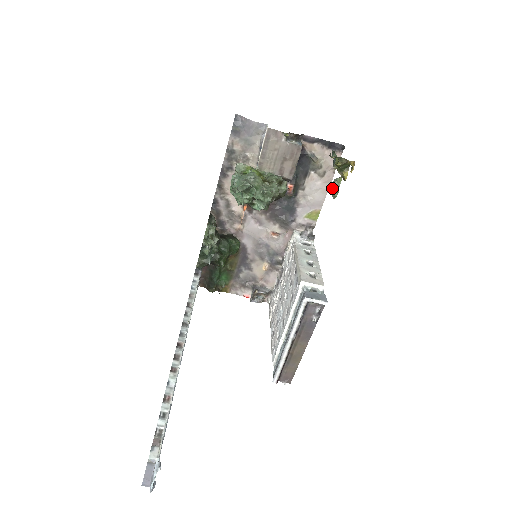
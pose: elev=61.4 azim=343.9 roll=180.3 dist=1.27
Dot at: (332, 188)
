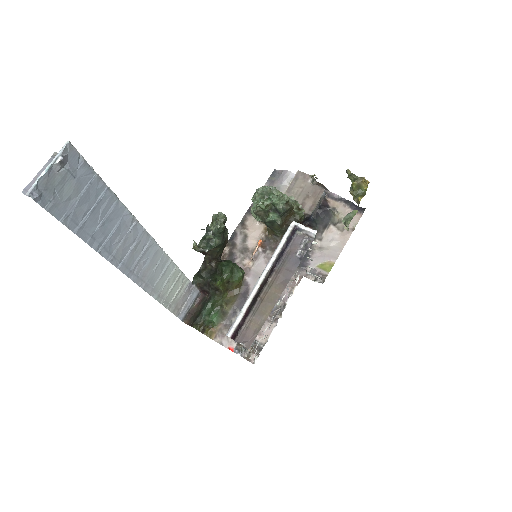
Dot at: (347, 218)
